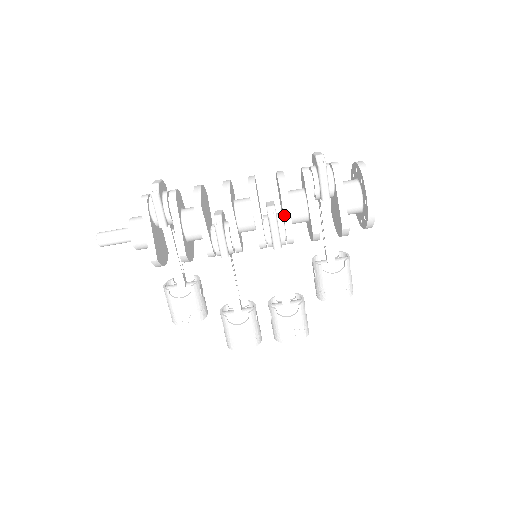
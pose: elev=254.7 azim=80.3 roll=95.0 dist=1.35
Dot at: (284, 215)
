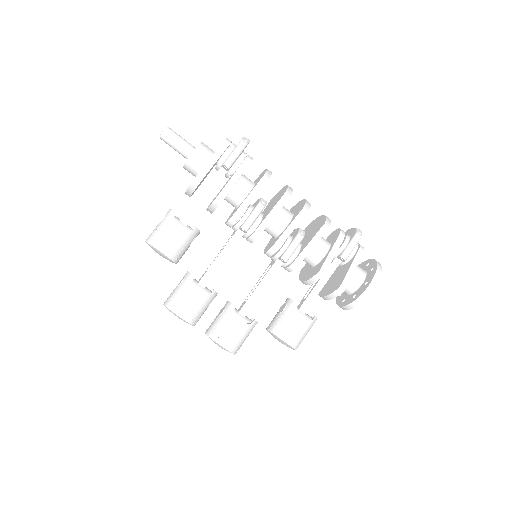
Dot at: (311, 241)
